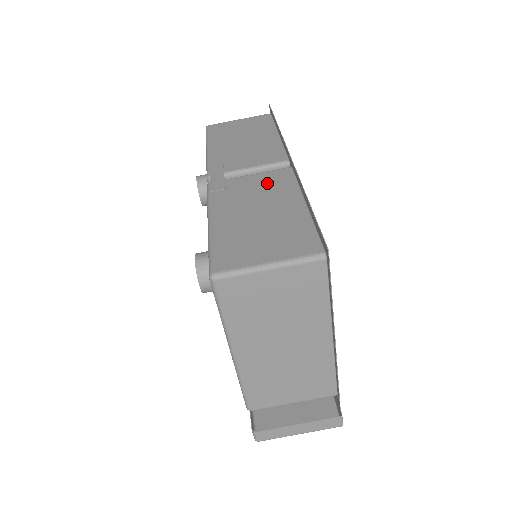
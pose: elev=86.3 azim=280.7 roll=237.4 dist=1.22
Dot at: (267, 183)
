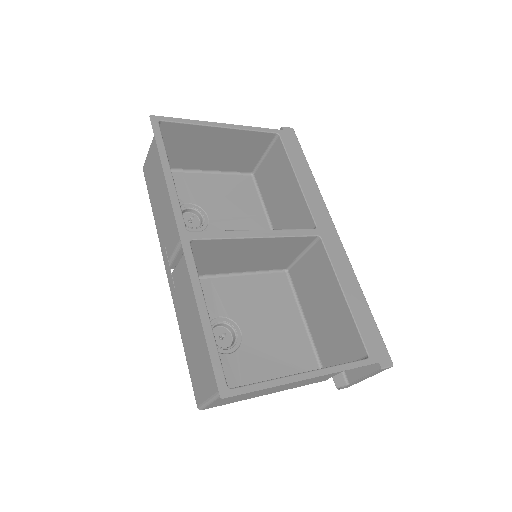
Dot at: (187, 277)
